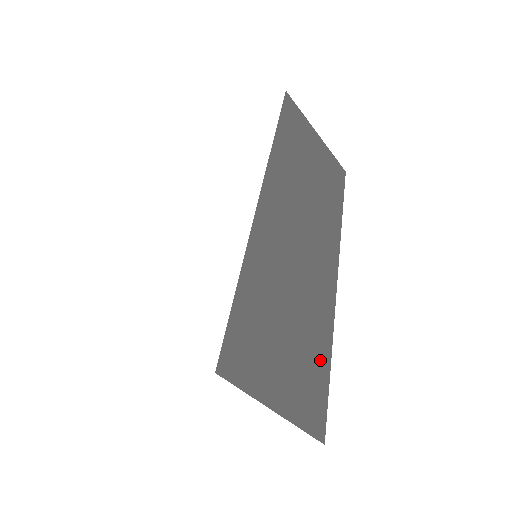
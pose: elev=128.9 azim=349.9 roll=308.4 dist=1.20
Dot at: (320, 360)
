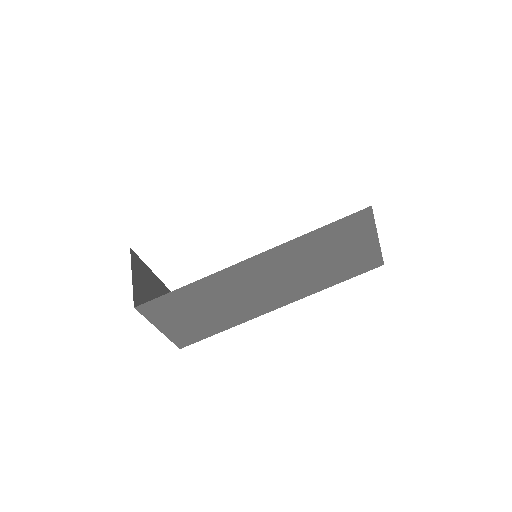
Dot at: (214, 328)
